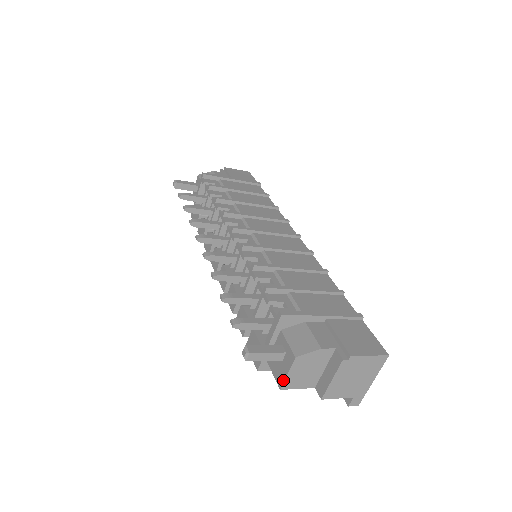
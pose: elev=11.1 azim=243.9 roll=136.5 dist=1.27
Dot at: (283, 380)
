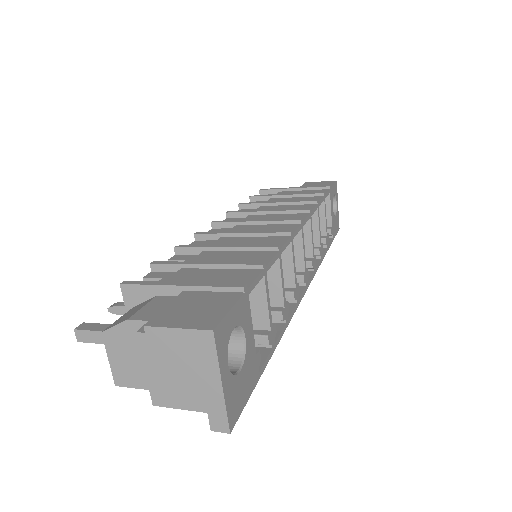
Dot at: (112, 370)
